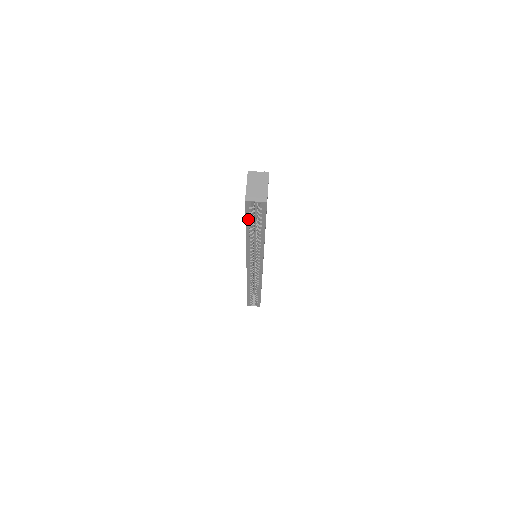
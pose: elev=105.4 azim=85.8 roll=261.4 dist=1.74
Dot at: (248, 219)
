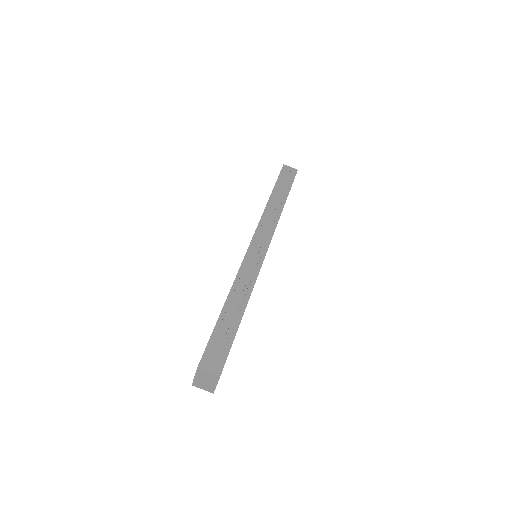
Dot at: occluded
